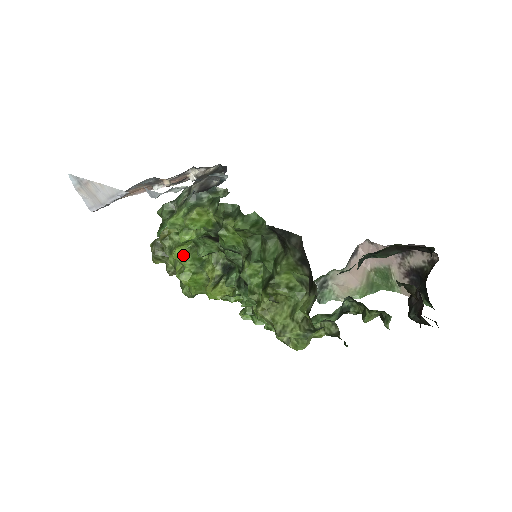
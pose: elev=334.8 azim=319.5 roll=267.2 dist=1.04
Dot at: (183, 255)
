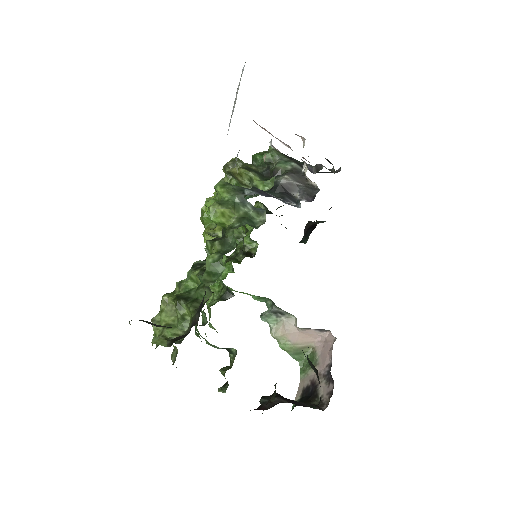
Dot at: occluded
